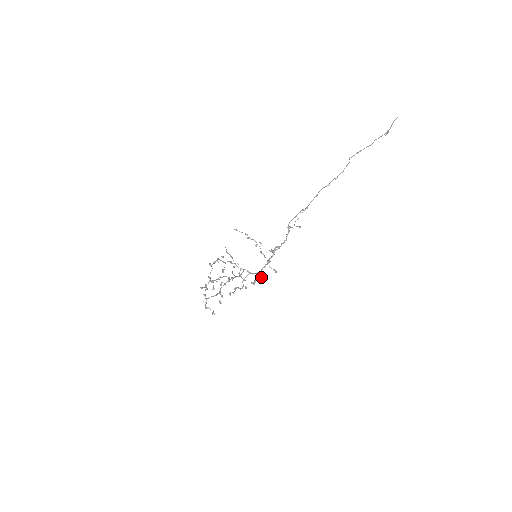
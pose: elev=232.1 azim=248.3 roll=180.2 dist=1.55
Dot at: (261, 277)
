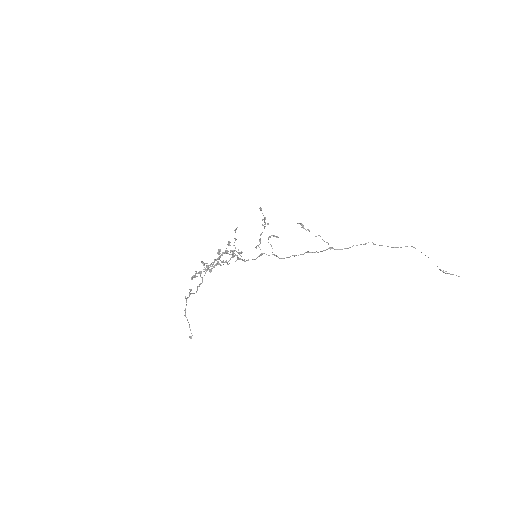
Dot at: (242, 252)
